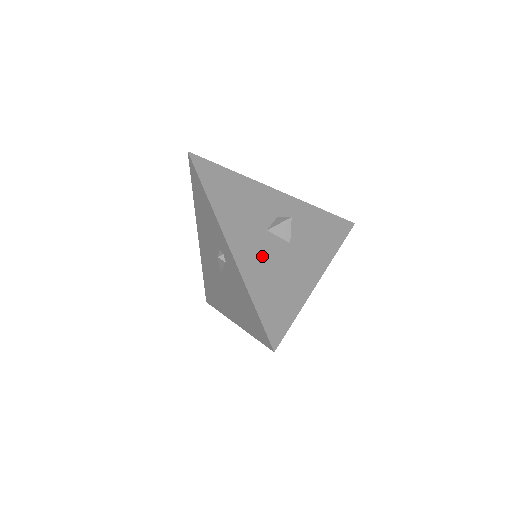
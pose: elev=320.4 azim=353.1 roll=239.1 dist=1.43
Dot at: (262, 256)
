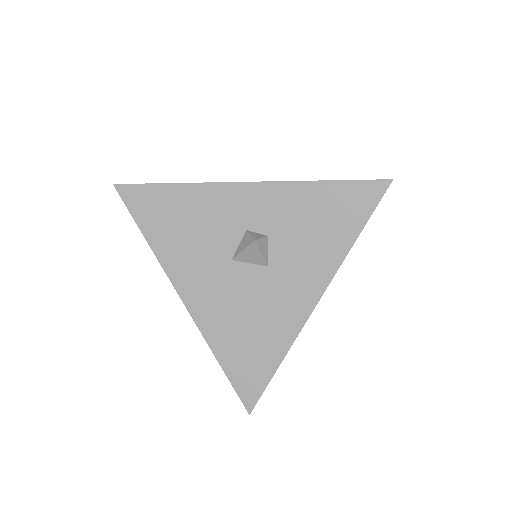
Dot at: (227, 301)
